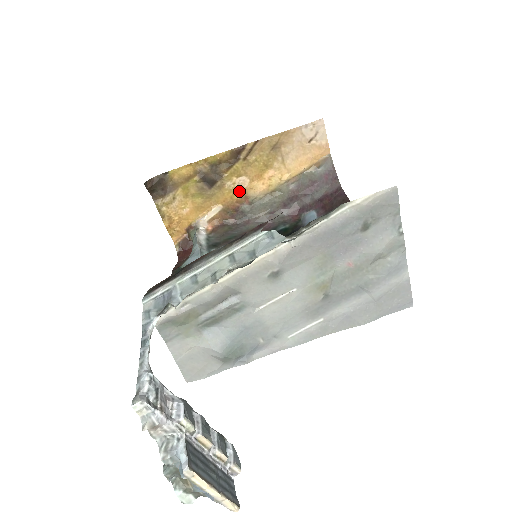
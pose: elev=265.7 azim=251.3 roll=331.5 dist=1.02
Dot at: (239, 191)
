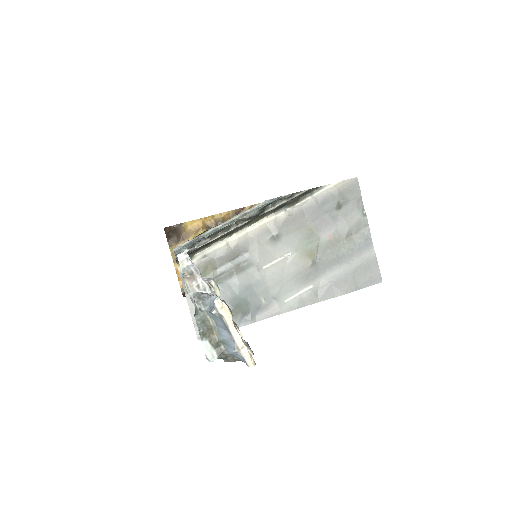
Dot at: occluded
